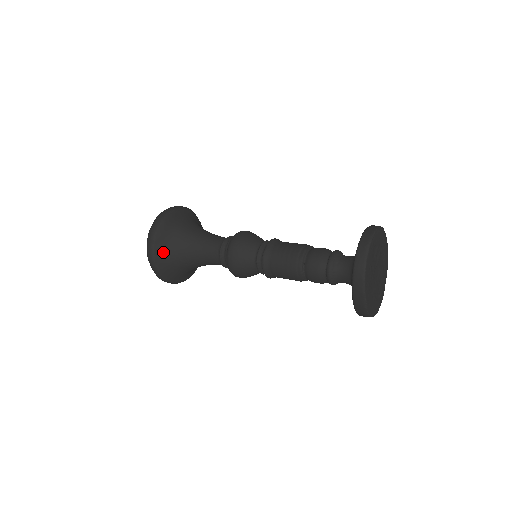
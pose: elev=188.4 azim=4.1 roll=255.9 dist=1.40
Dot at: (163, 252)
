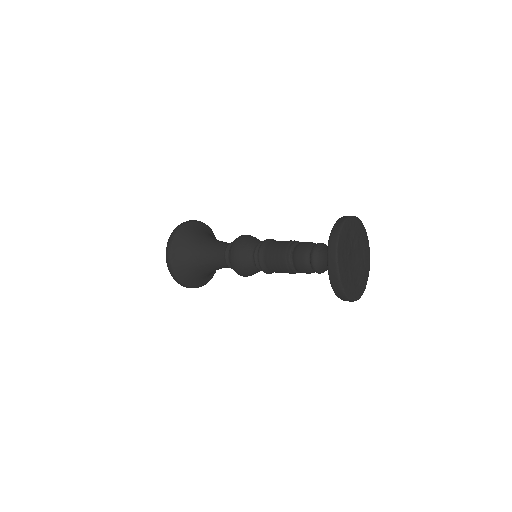
Dot at: (179, 251)
